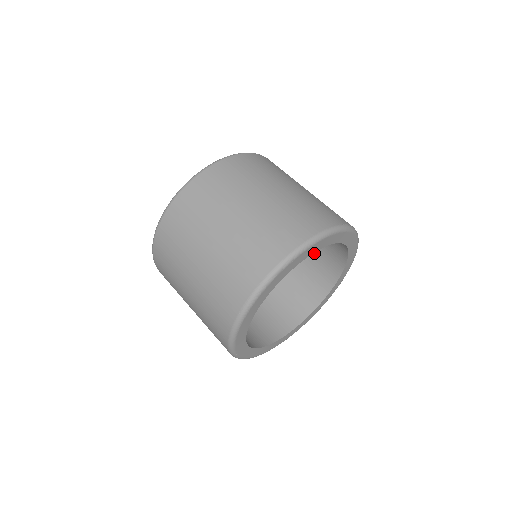
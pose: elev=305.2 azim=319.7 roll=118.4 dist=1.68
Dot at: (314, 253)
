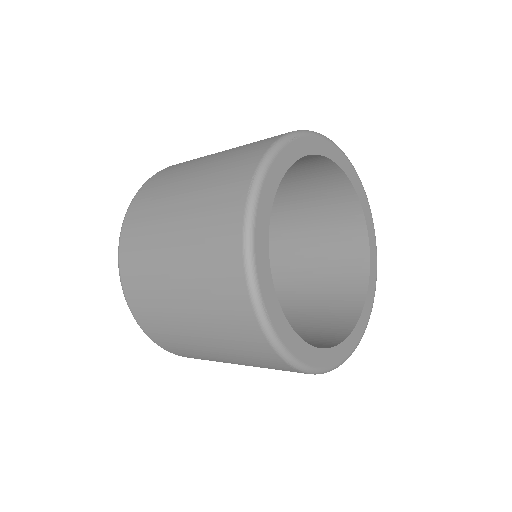
Dot at: (327, 266)
